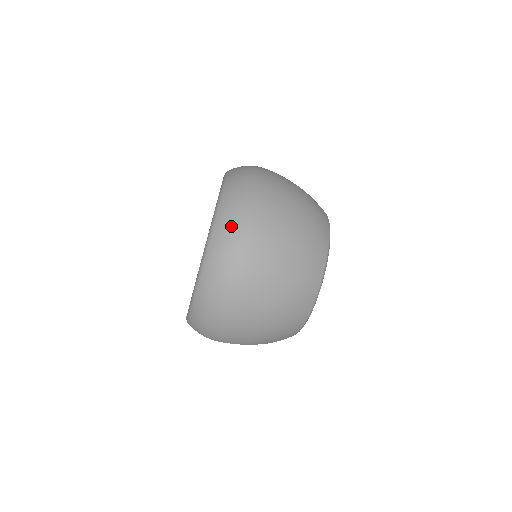
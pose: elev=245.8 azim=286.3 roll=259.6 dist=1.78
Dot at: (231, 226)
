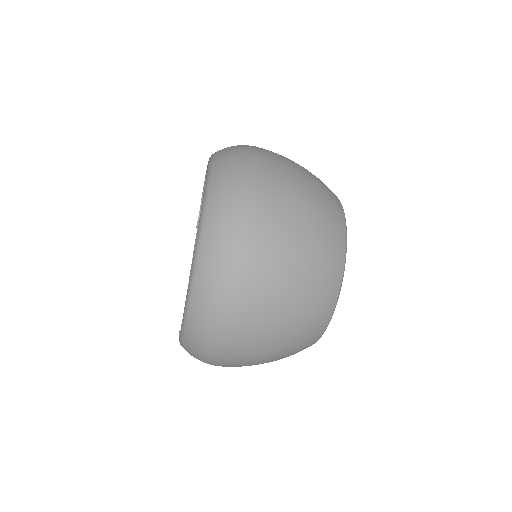
Dot at: (217, 271)
